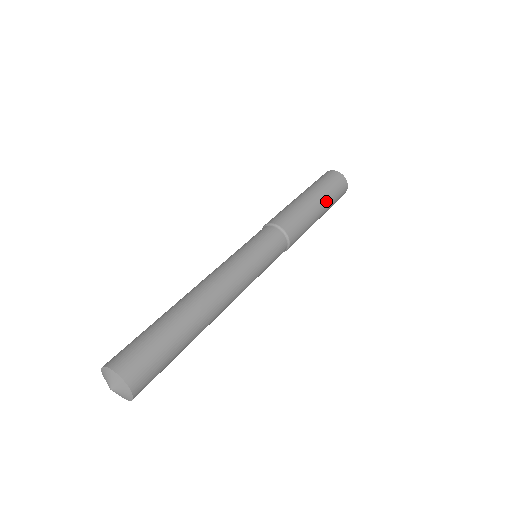
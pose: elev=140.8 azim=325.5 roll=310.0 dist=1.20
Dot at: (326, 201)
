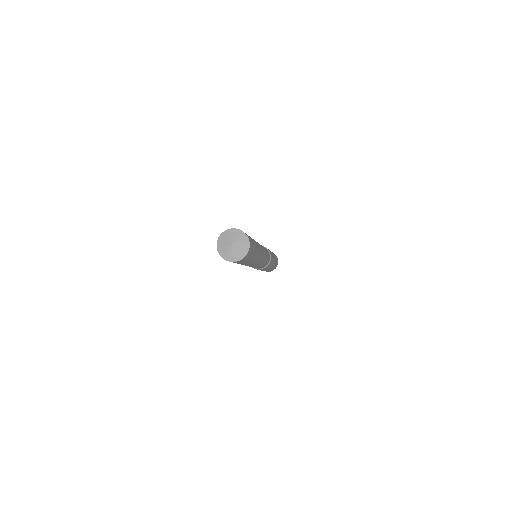
Dot at: occluded
